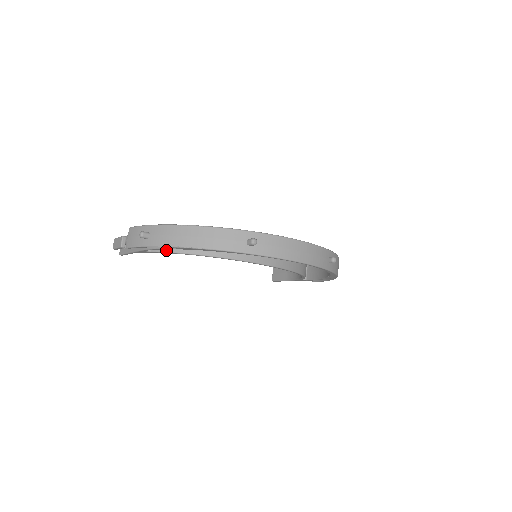
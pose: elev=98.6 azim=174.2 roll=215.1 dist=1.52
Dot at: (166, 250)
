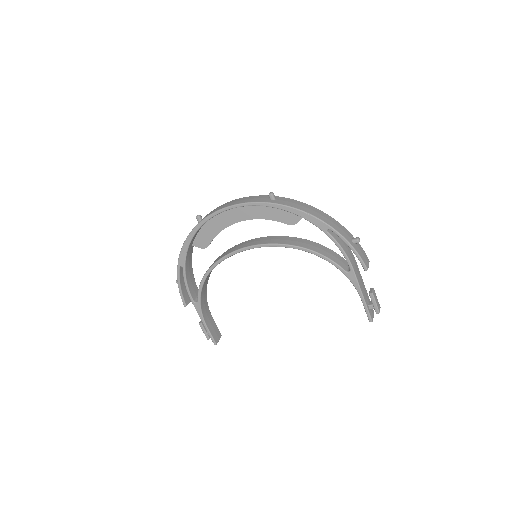
Dot at: (199, 289)
